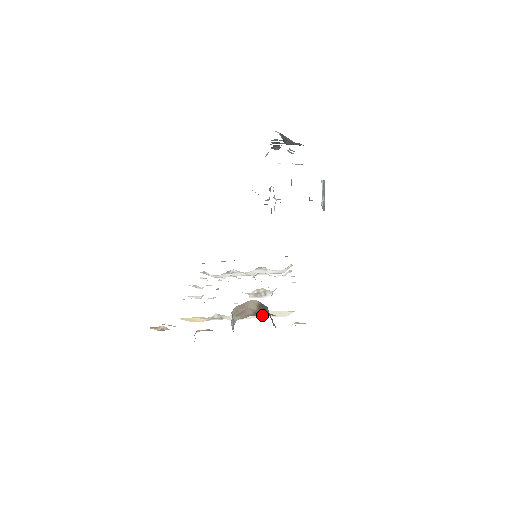
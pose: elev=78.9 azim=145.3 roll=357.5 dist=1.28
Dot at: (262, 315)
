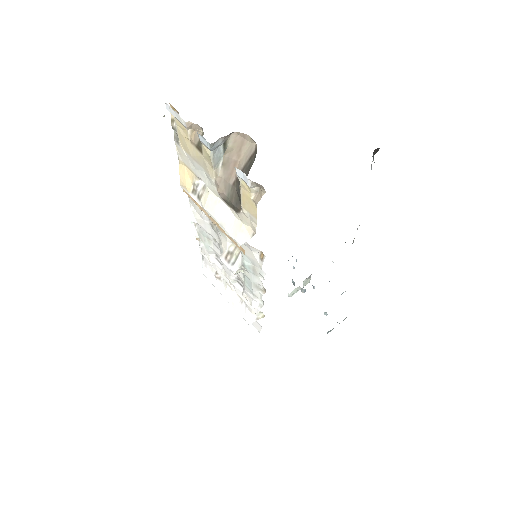
Dot at: (227, 223)
